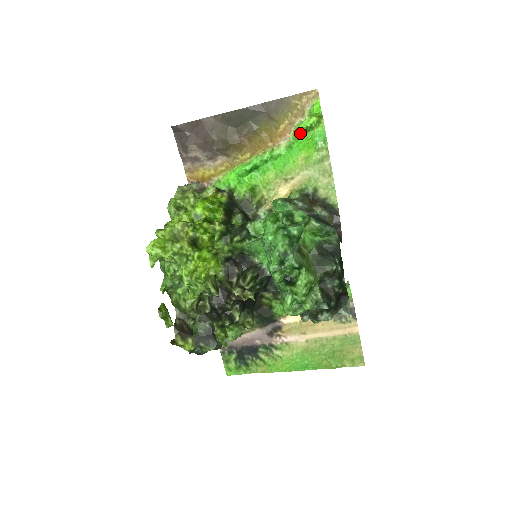
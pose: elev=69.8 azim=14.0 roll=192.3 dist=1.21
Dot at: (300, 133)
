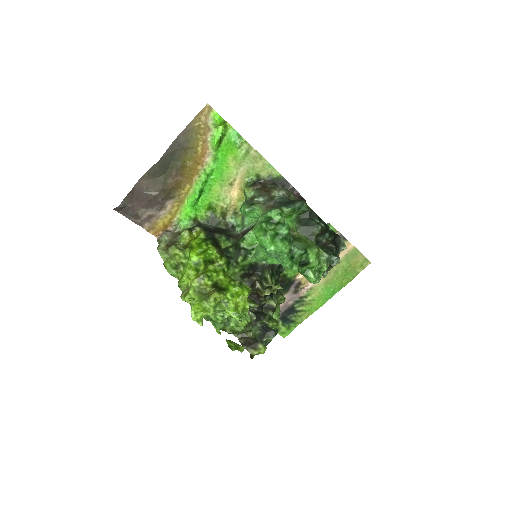
Dot at: (218, 145)
